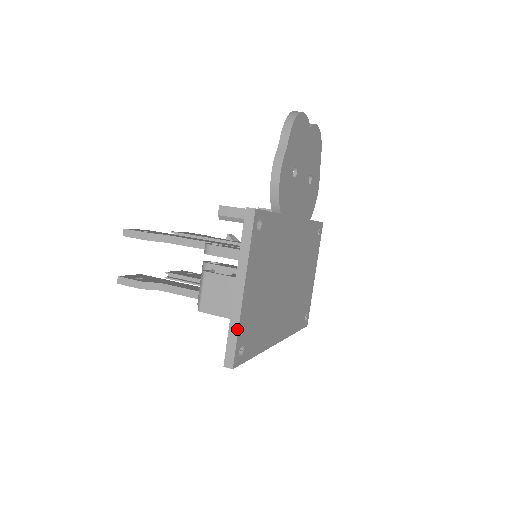
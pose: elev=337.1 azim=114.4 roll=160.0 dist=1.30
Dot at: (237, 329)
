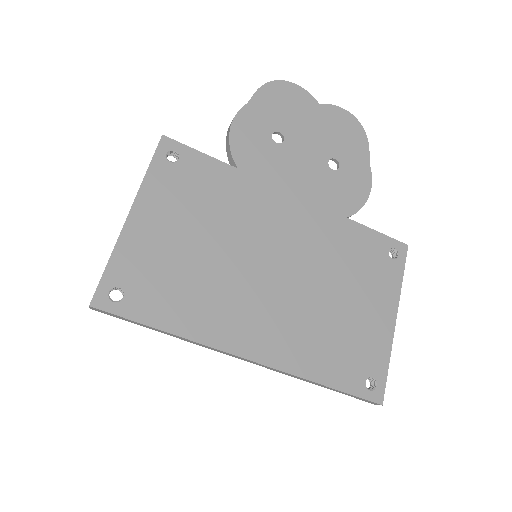
Dot at: (110, 257)
